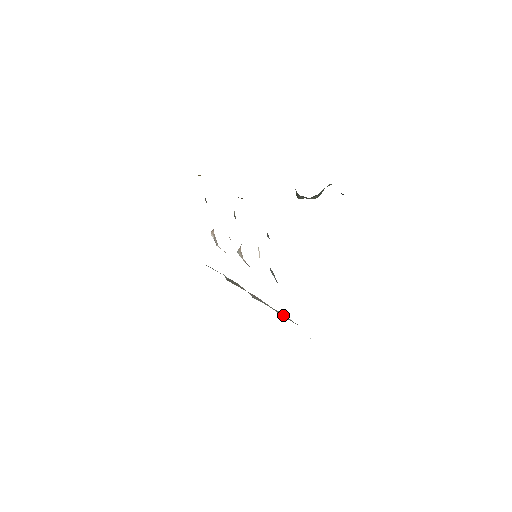
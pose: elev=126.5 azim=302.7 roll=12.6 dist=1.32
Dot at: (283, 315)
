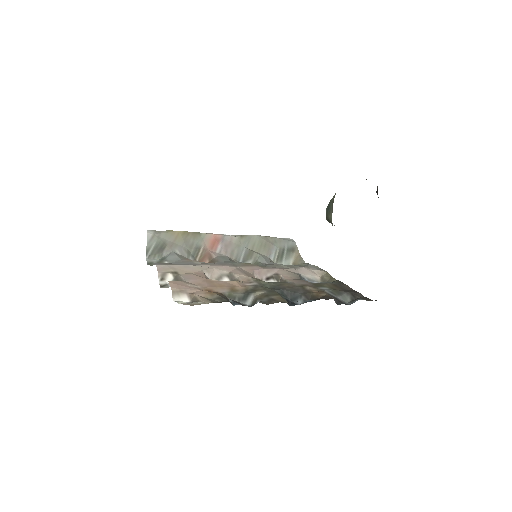
Dot at: (268, 250)
